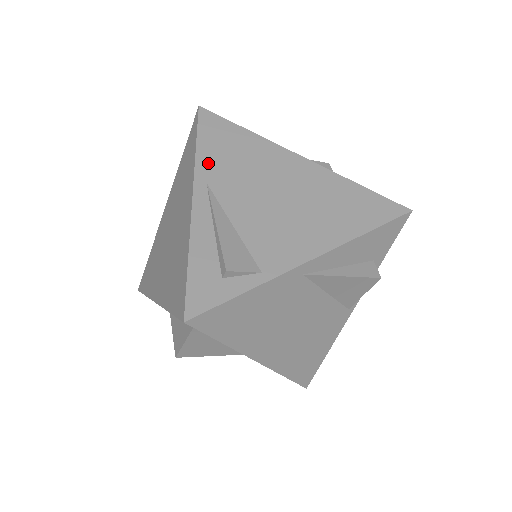
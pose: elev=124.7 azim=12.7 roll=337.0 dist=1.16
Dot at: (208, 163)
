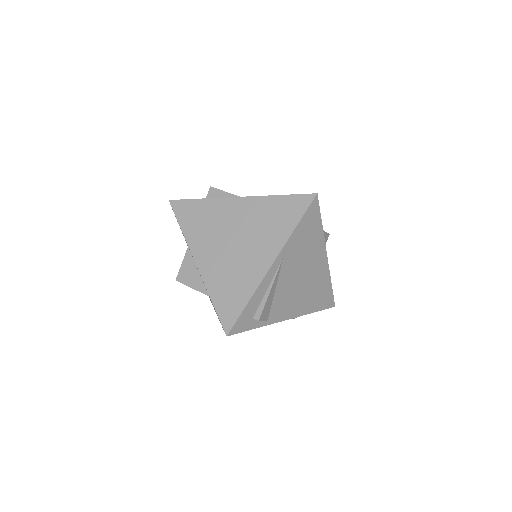
Dot at: (293, 243)
